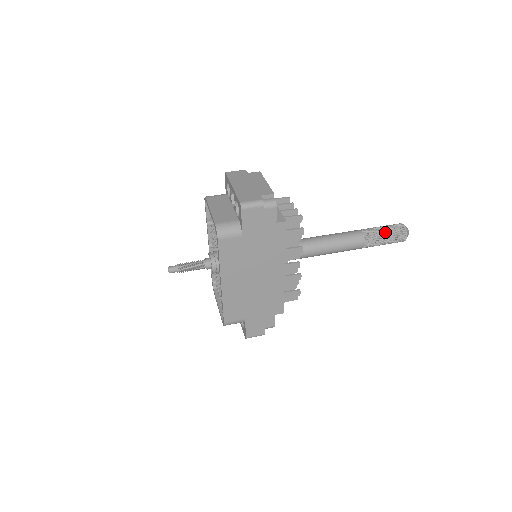
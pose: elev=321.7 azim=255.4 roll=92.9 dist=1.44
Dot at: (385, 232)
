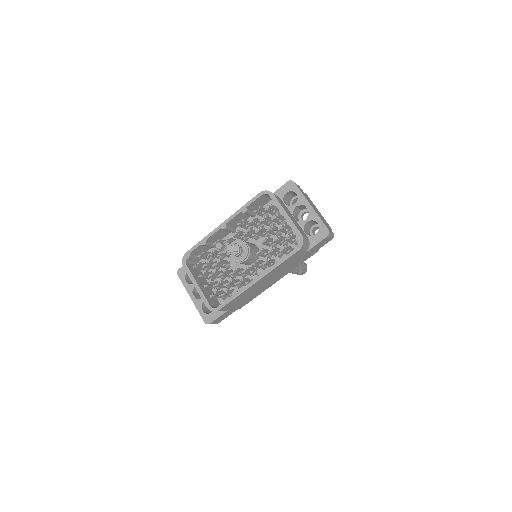
Dot at: (302, 266)
